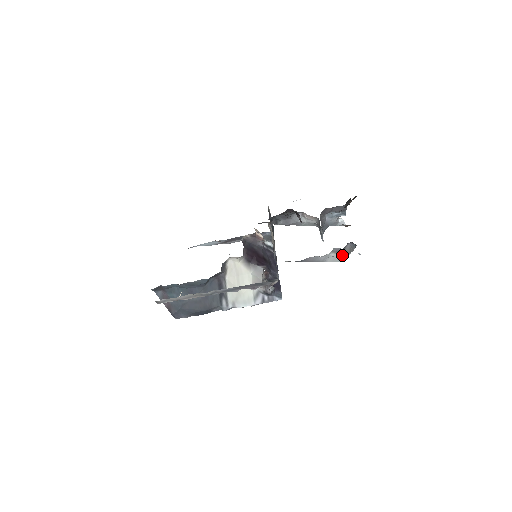
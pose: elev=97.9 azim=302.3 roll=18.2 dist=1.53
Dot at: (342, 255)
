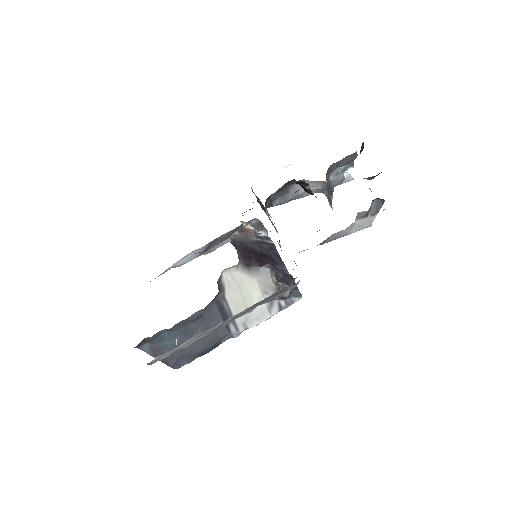
Dot at: (368, 219)
